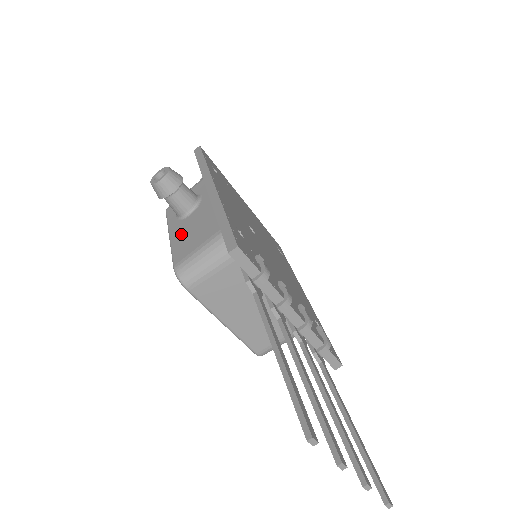
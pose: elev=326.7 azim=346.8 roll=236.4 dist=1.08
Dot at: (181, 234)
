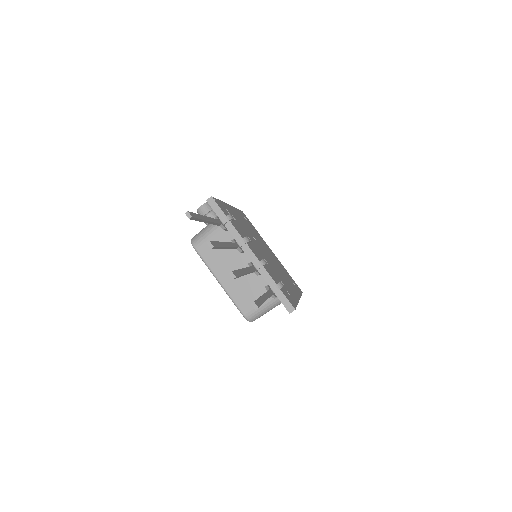
Dot at: occluded
